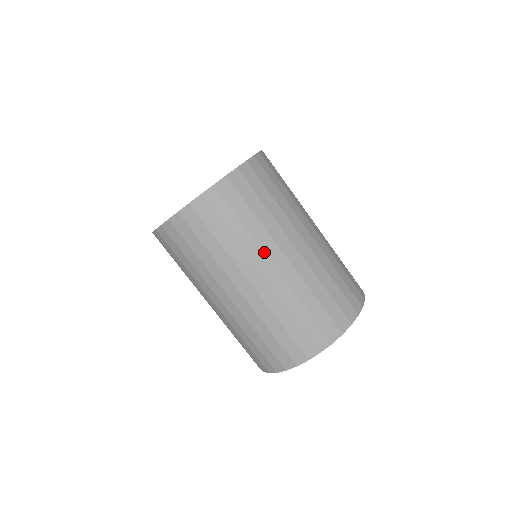
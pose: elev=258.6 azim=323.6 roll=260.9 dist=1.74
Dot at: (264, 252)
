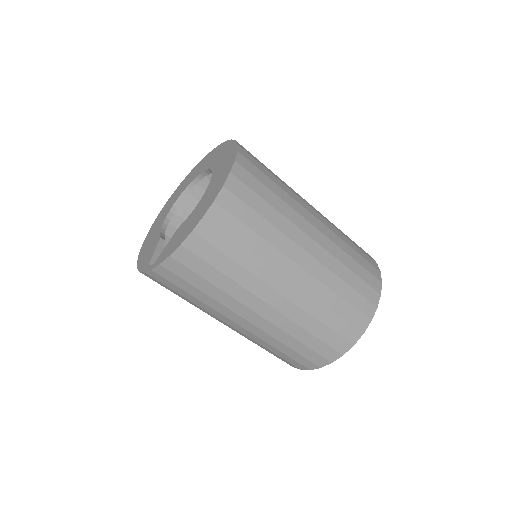
Dot at: (233, 311)
